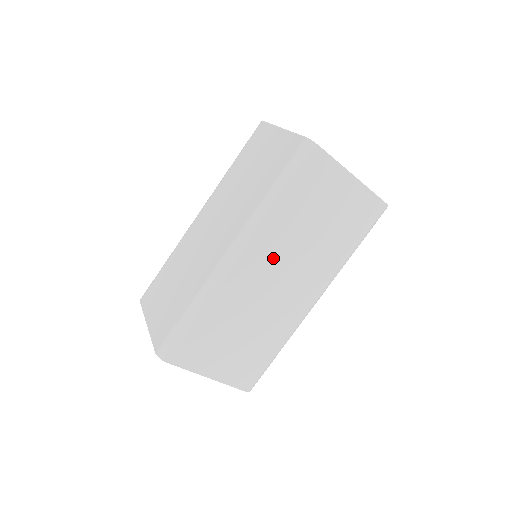
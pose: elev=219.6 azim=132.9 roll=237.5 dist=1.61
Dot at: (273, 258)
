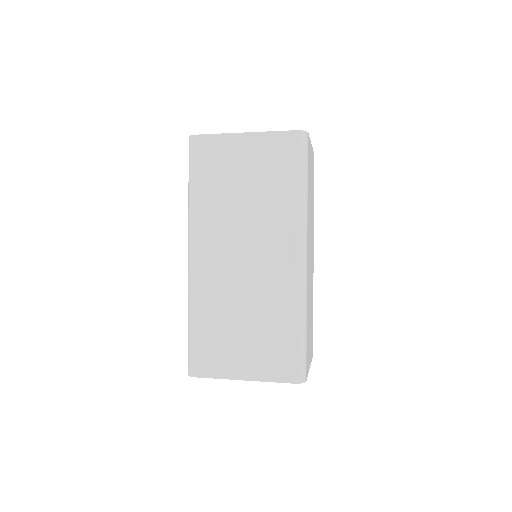
Dot at: (224, 241)
